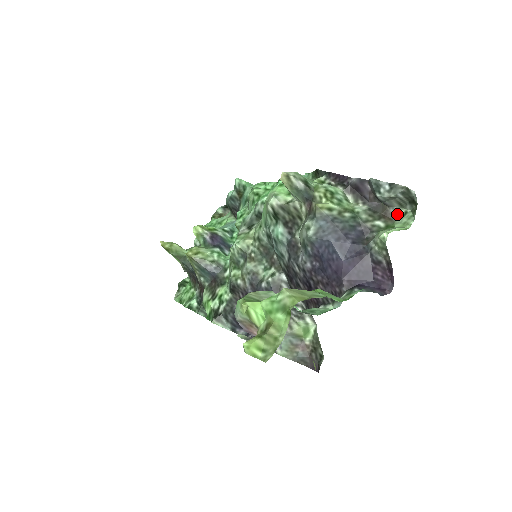
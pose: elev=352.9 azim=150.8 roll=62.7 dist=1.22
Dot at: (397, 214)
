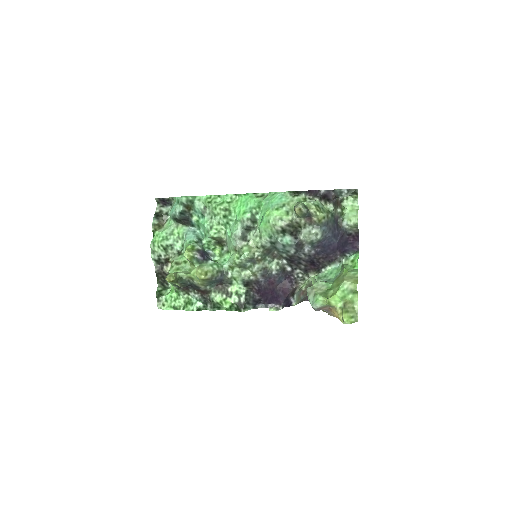
Dot at: (342, 200)
